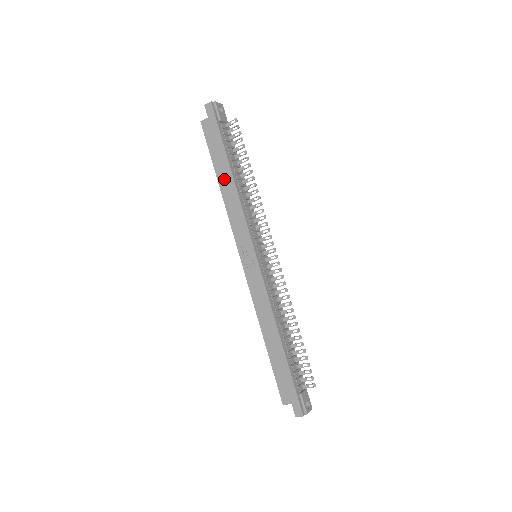
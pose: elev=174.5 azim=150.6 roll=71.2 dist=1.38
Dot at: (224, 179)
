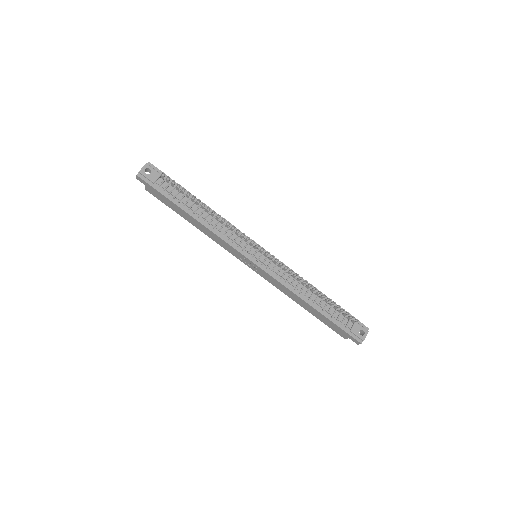
Dot at: (192, 221)
